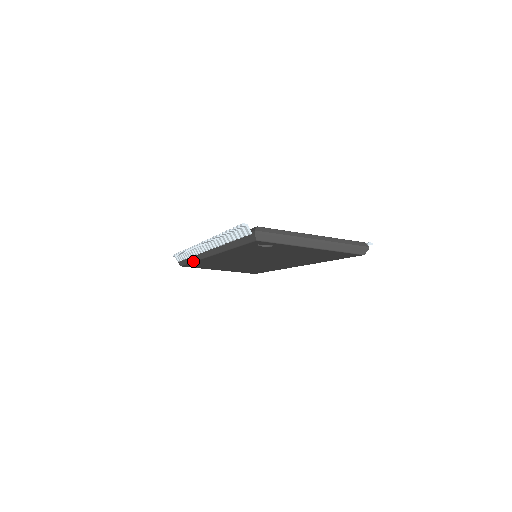
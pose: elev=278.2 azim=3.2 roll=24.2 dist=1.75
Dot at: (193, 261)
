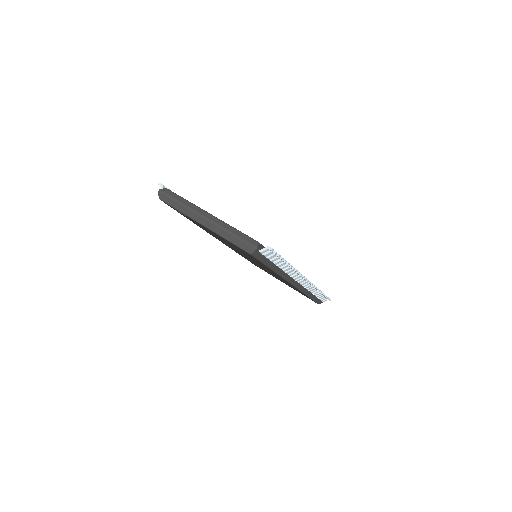
Dot at: occluded
